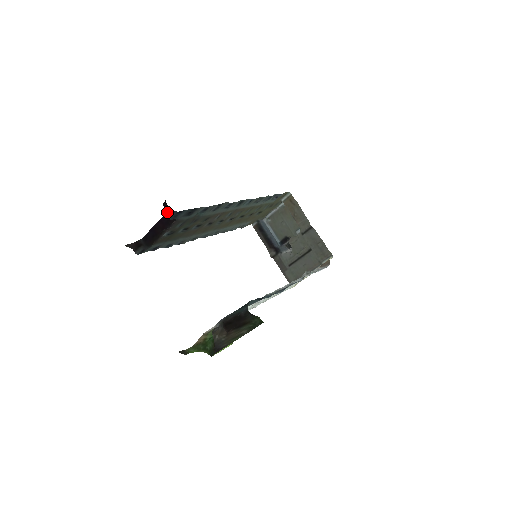
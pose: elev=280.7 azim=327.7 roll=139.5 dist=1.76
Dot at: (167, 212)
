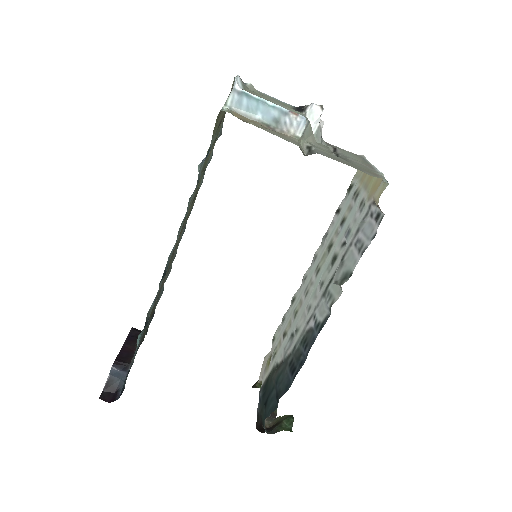
Dot at: (114, 395)
